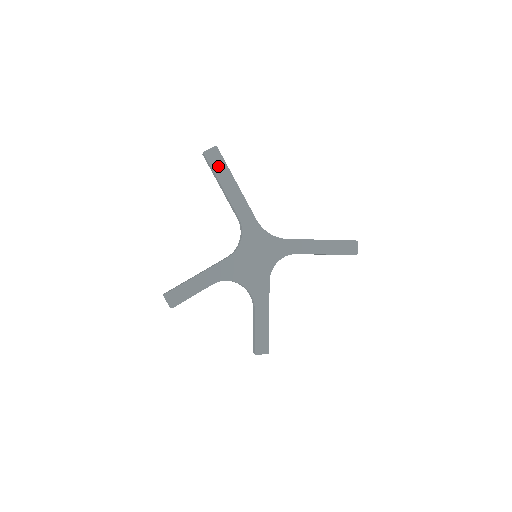
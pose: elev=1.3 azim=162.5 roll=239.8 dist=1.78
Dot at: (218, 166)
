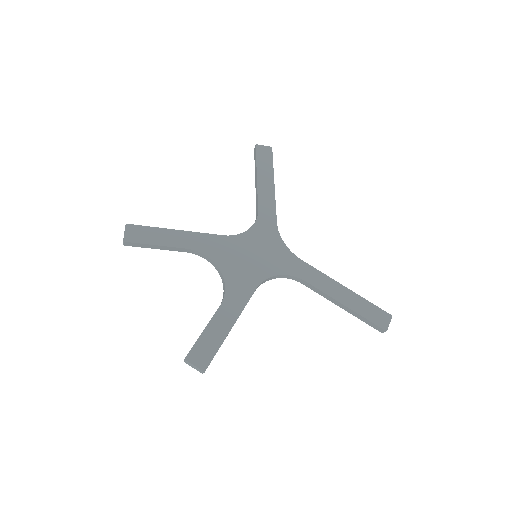
Dot at: (264, 161)
